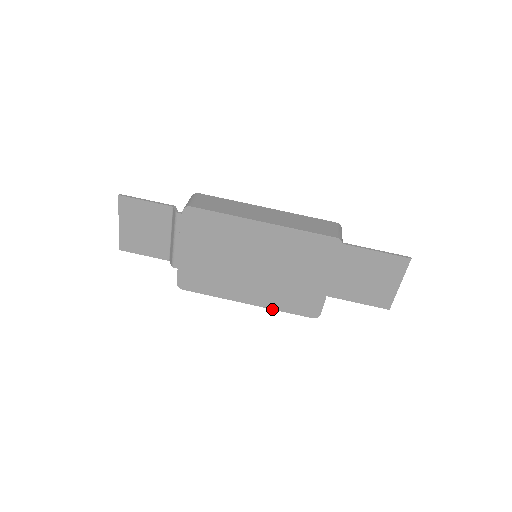
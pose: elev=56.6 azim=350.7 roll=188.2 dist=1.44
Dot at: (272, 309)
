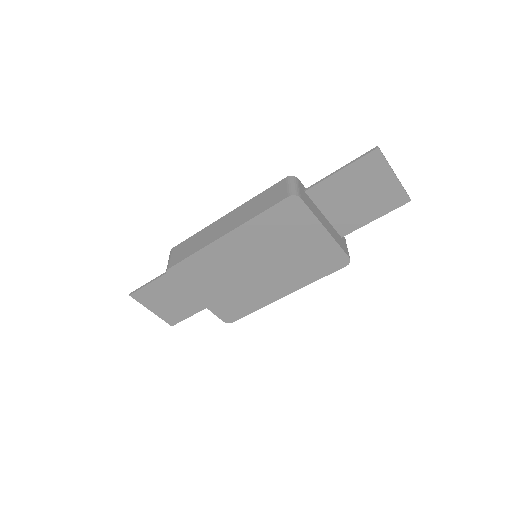
Dot at: occluded
